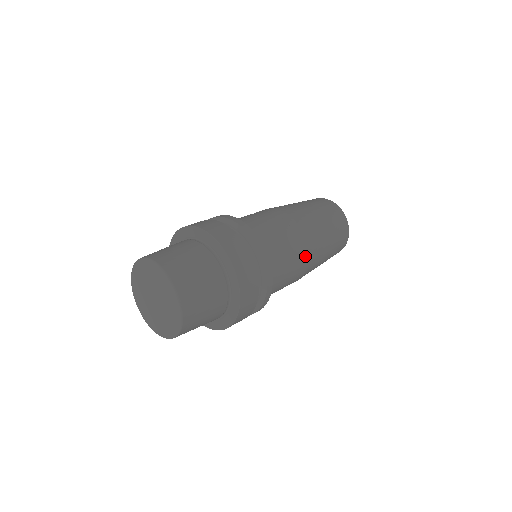
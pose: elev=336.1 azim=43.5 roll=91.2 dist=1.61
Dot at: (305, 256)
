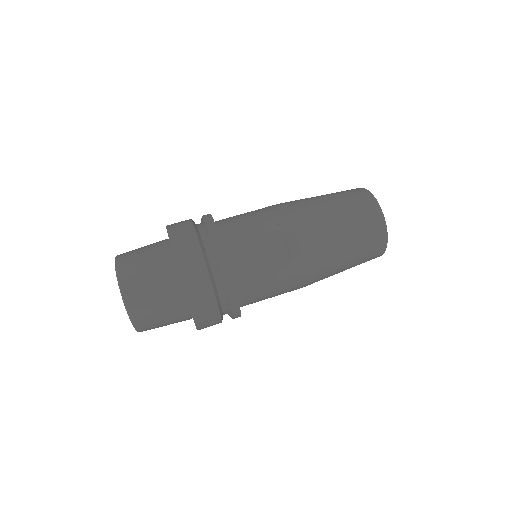
Dot at: (299, 276)
